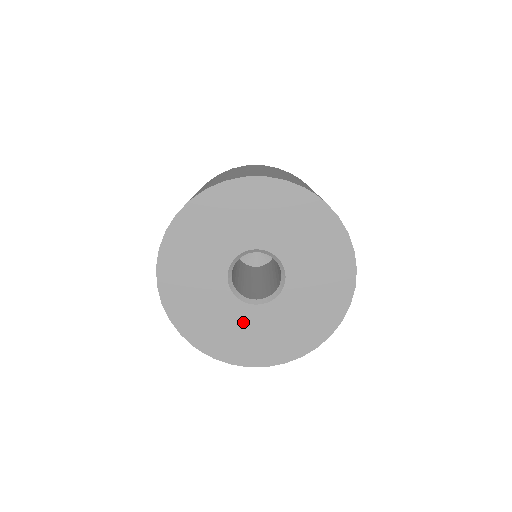
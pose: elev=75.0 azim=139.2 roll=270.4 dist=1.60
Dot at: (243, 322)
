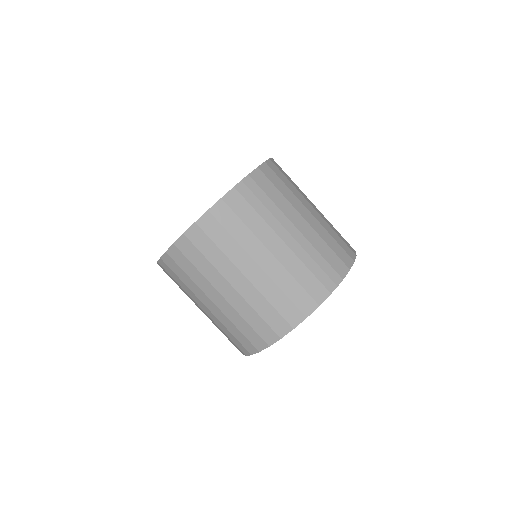
Dot at: occluded
